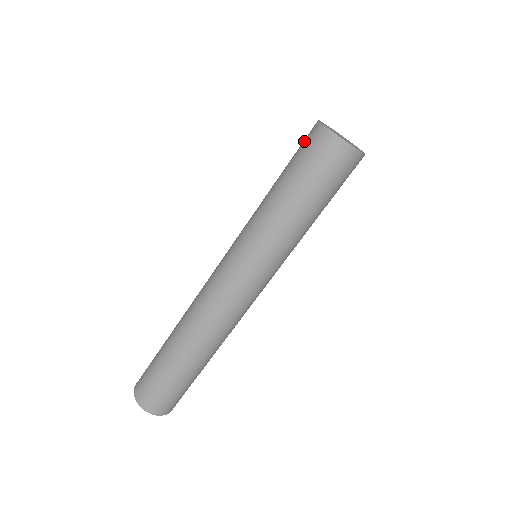
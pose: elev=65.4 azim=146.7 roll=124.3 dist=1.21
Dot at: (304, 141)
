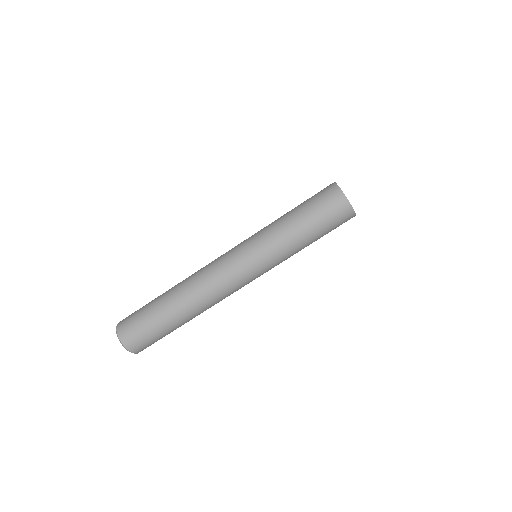
Dot at: (324, 196)
